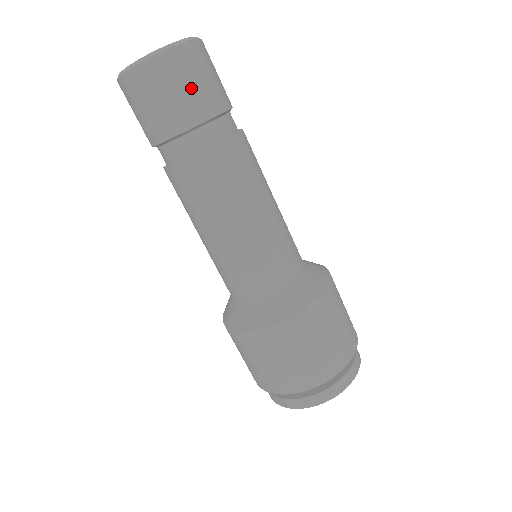
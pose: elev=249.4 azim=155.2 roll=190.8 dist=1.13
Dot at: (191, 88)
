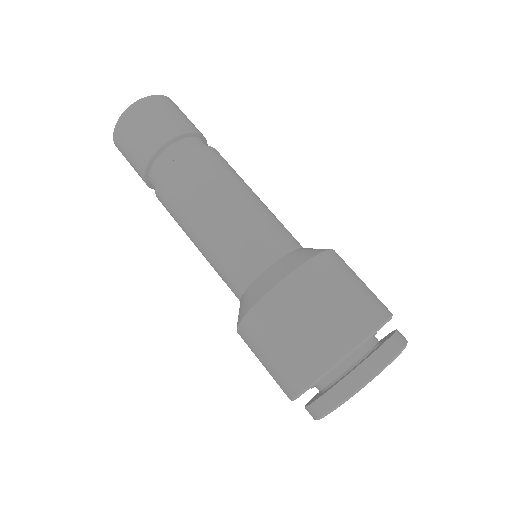
Dot at: occluded
